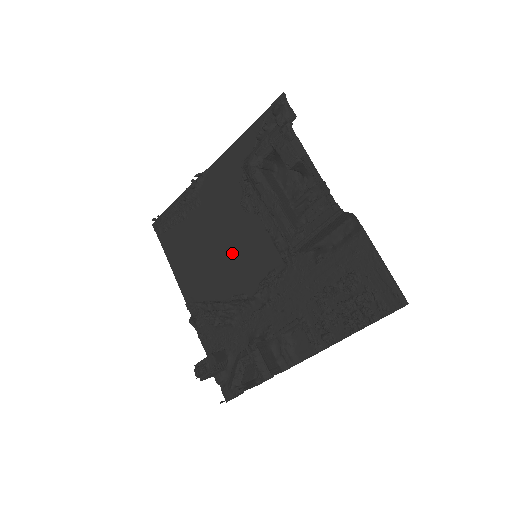
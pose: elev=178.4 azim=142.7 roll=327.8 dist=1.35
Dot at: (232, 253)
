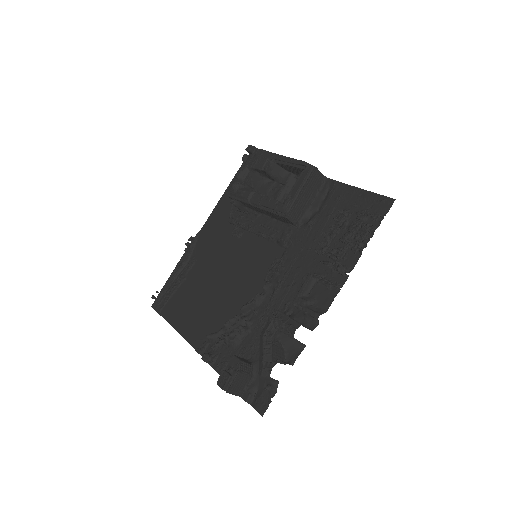
Dot at: (233, 275)
